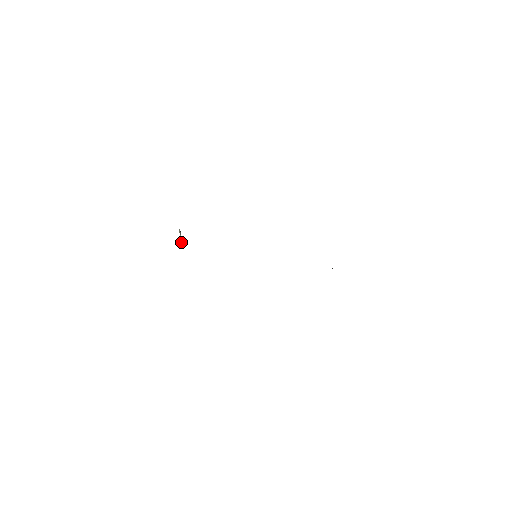
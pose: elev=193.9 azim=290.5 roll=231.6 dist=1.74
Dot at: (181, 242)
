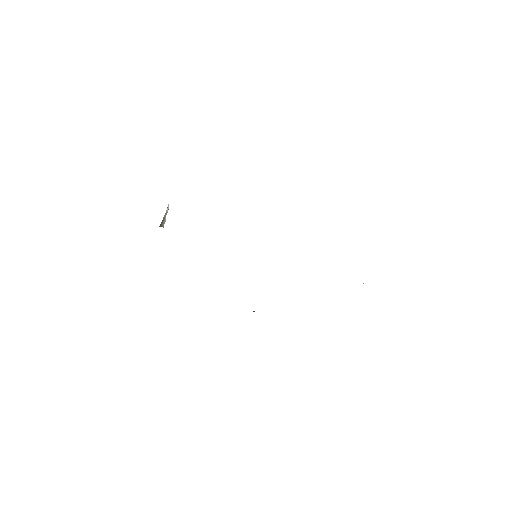
Dot at: occluded
